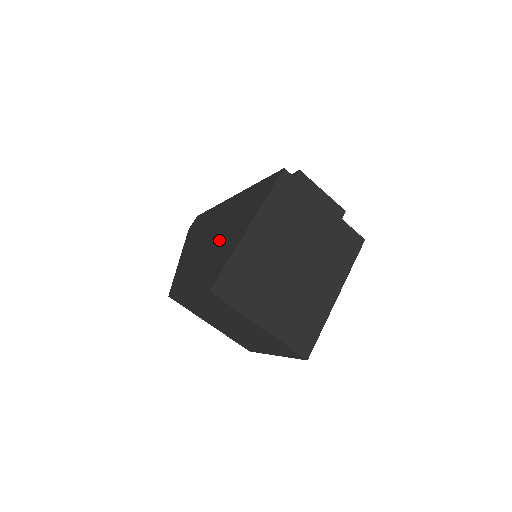
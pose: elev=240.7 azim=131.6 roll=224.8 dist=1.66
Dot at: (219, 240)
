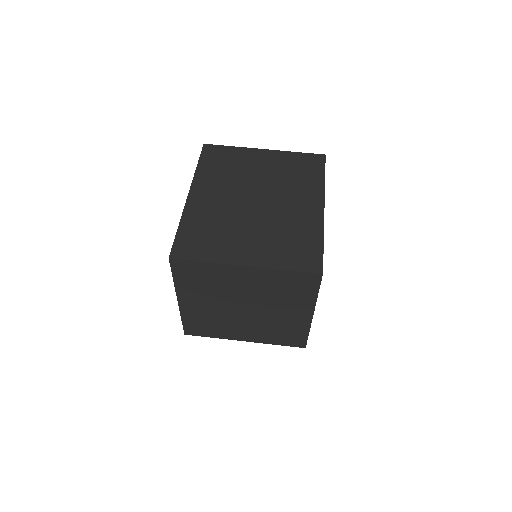
Dot at: occluded
